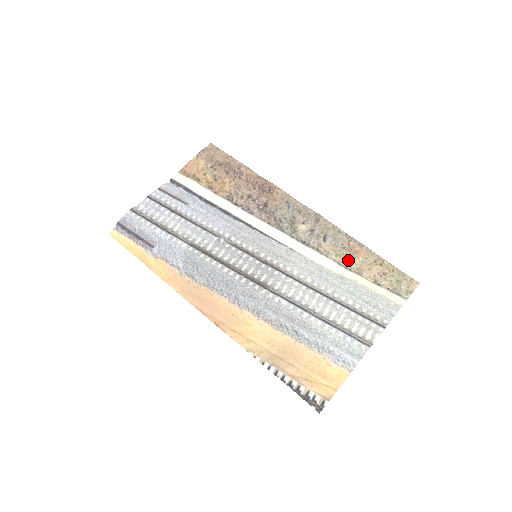
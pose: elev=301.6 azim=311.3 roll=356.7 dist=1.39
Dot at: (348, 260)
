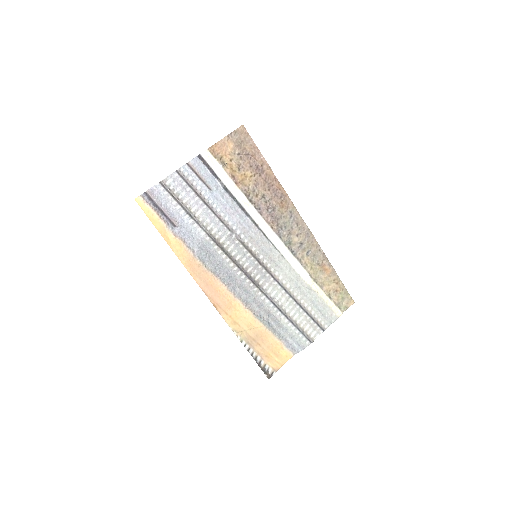
Dot at: (318, 274)
